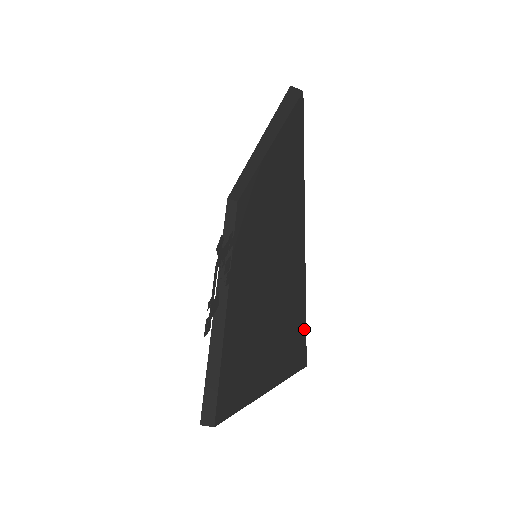
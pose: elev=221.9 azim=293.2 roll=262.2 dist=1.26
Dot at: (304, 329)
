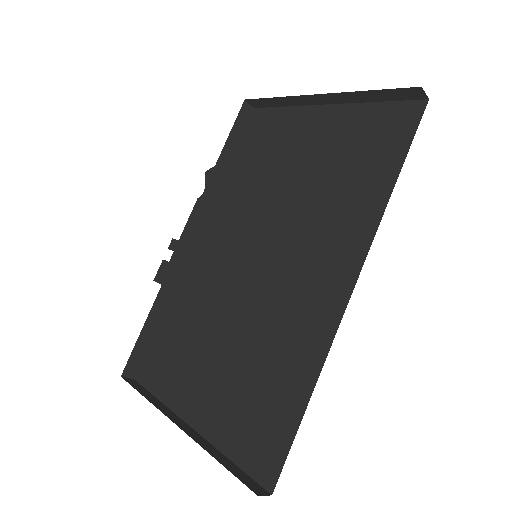
Dot at: (285, 453)
